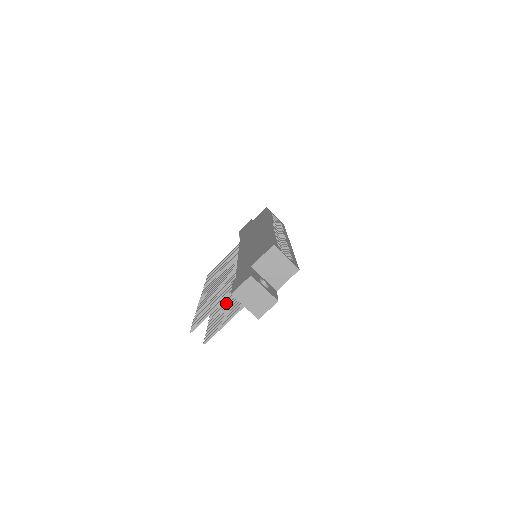
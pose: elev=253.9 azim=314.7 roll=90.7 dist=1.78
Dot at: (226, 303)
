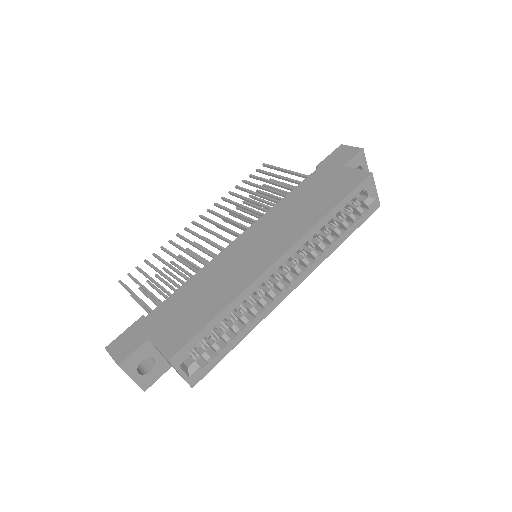
Dot at: (193, 266)
